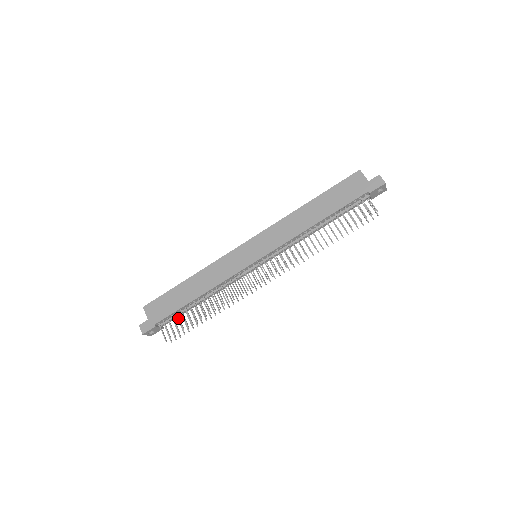
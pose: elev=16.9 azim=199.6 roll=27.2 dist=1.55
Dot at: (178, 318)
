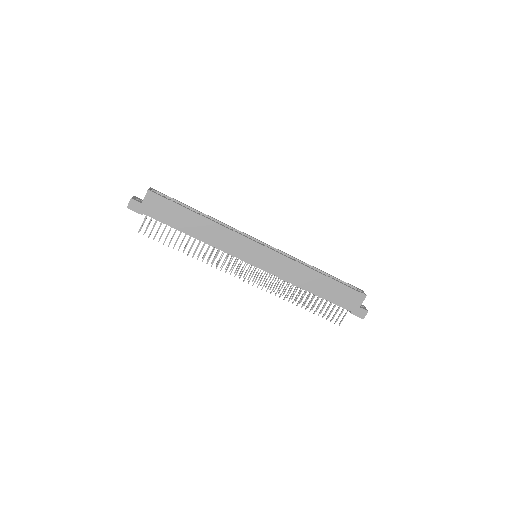
Dot at: occluded
